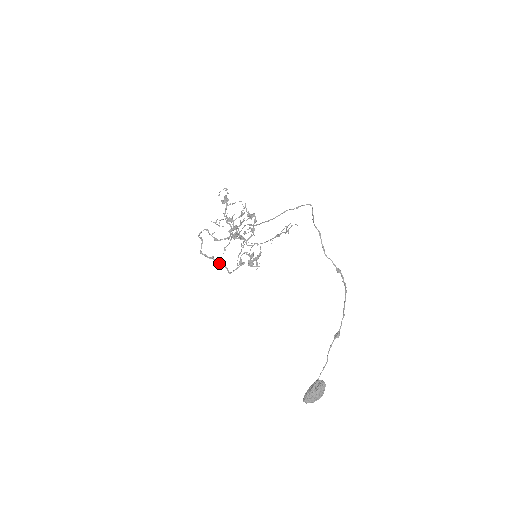
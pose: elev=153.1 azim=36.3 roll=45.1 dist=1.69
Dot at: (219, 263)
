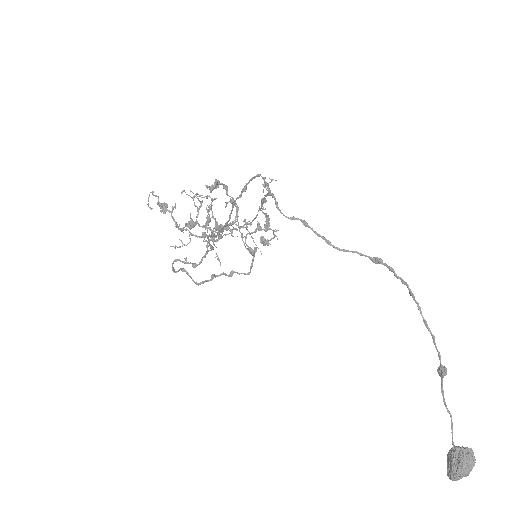
Dot at: (226, 275)
